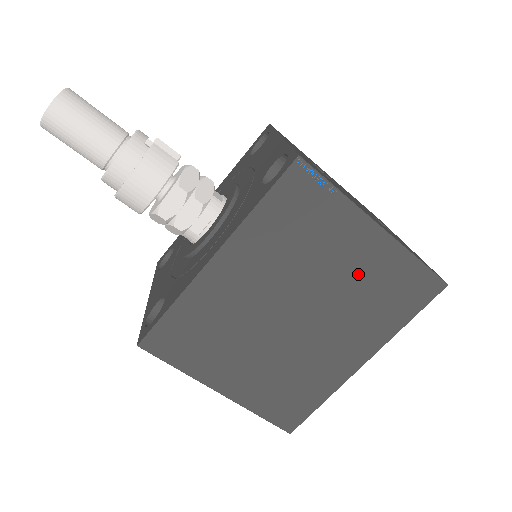
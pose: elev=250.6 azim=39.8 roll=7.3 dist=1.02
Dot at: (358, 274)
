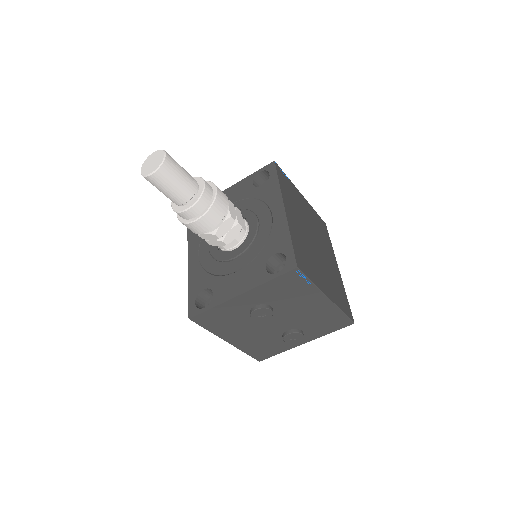
Dot at: (312, 218)
